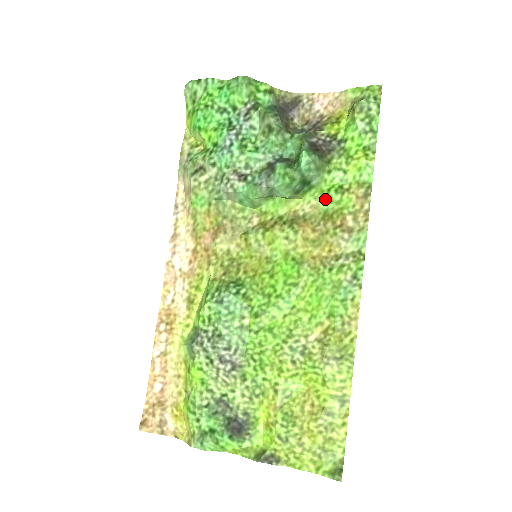
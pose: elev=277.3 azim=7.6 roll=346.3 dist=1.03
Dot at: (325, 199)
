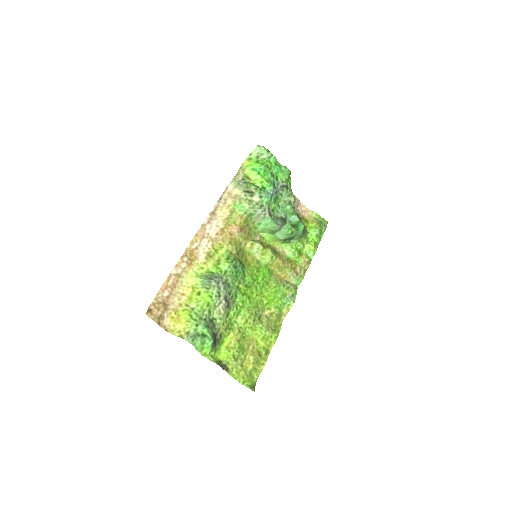
Dot at: (292, 252)
